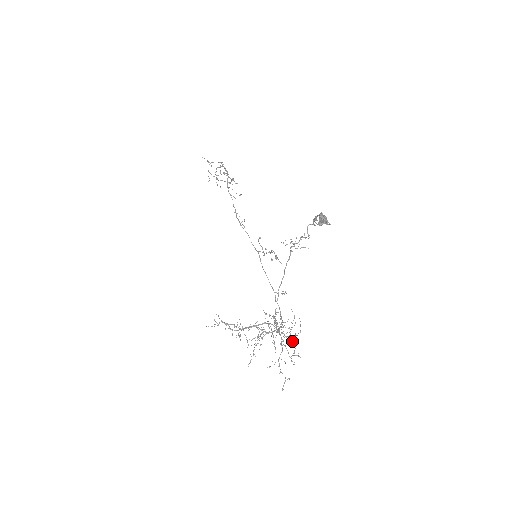
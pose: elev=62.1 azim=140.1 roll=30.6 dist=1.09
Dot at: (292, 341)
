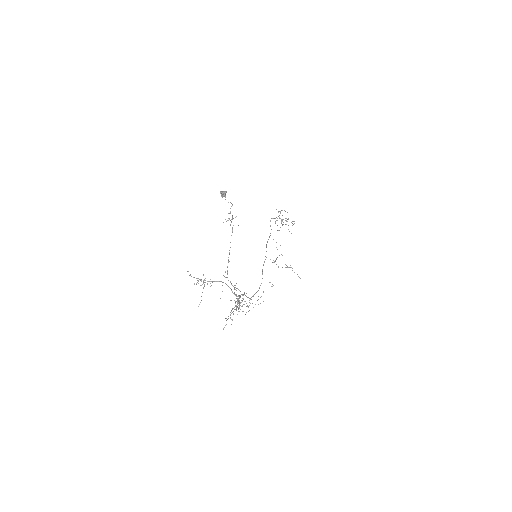
Dot at: occluded
